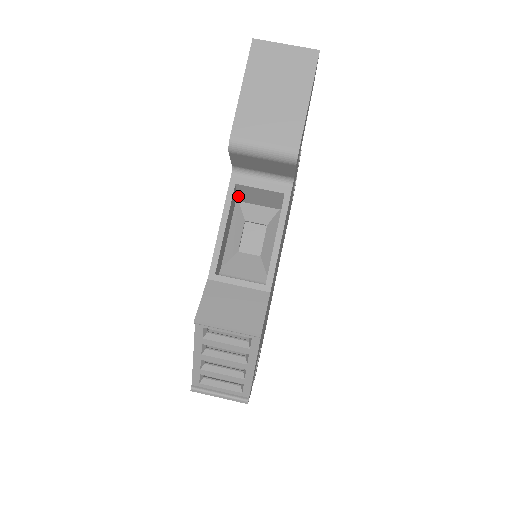
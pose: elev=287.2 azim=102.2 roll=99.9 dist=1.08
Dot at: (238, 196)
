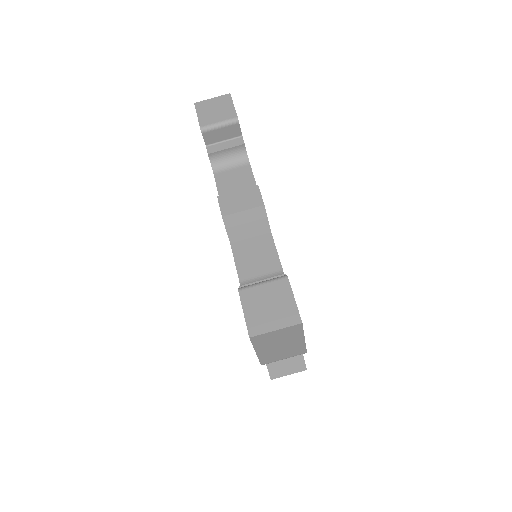
Dot at: occluded
